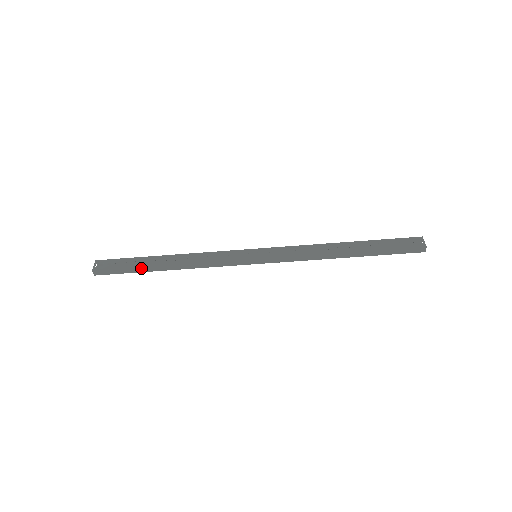
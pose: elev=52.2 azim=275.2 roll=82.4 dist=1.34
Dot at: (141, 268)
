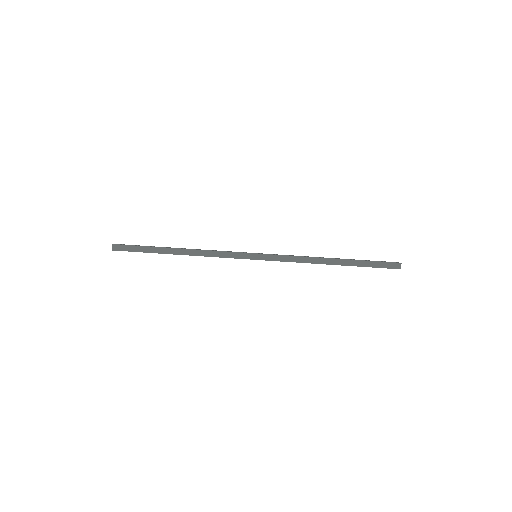
Dot at: (155, 248)
